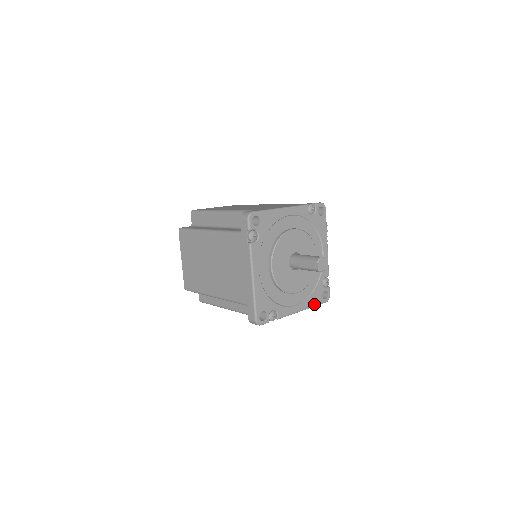
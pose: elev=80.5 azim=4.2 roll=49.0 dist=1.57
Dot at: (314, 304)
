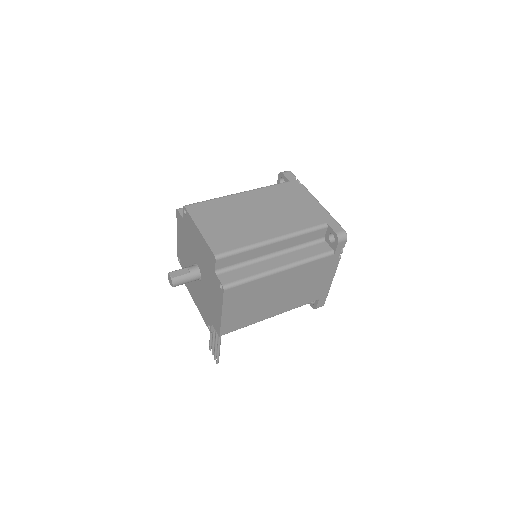
Dot at: occluded
